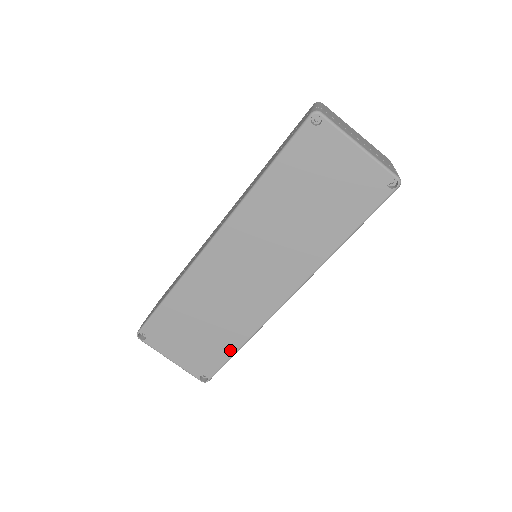
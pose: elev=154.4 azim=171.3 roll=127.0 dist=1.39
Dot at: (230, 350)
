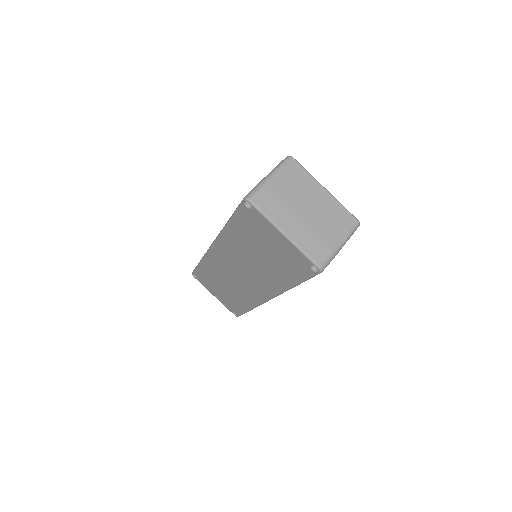
Dot at: (244, 308)
